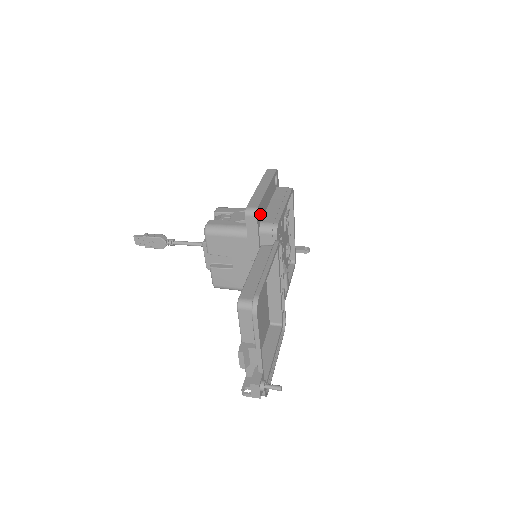
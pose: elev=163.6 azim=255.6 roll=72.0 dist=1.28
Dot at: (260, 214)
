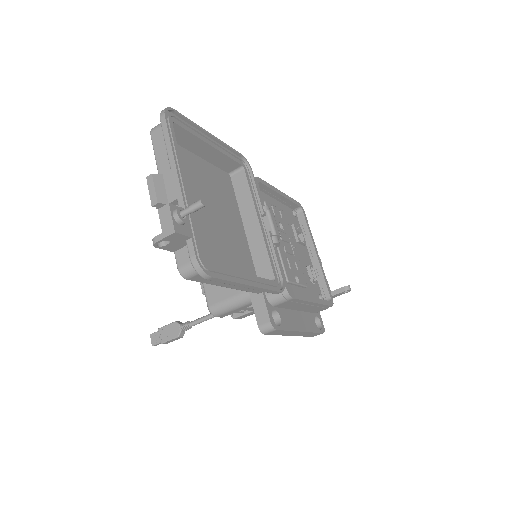
Dot at: occluded
